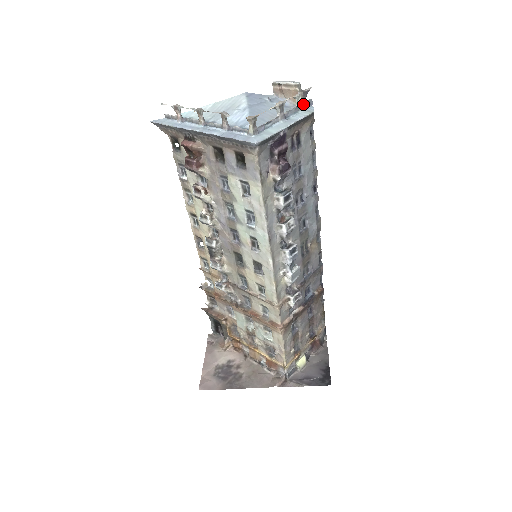
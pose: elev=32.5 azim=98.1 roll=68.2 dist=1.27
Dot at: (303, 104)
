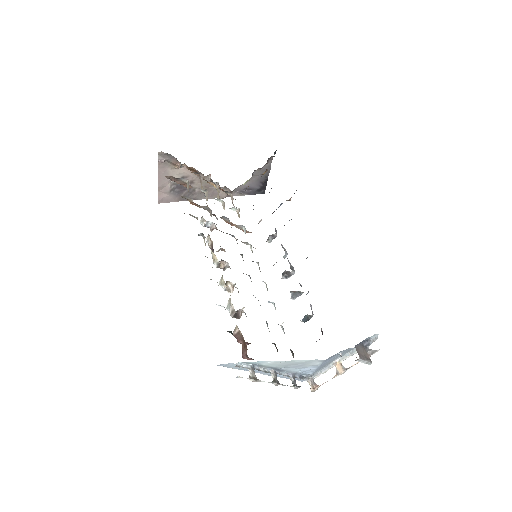
Dot at: occluded
